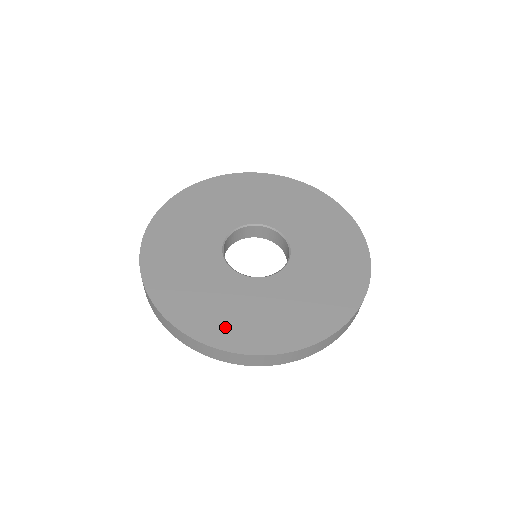
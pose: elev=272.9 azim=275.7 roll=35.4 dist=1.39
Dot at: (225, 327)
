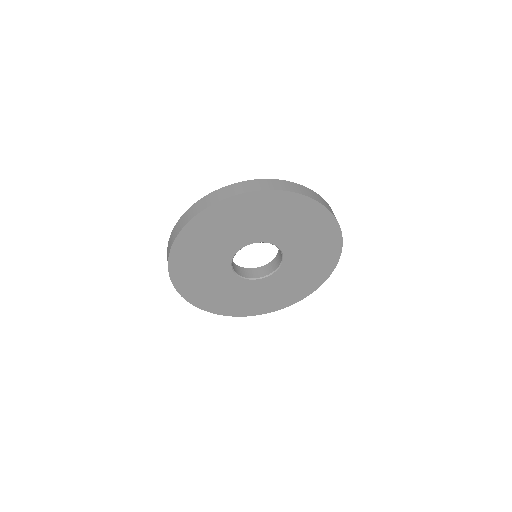
Dot at: (202, 296)
